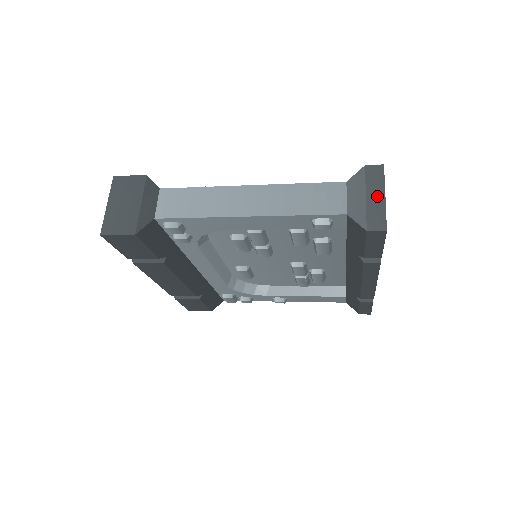
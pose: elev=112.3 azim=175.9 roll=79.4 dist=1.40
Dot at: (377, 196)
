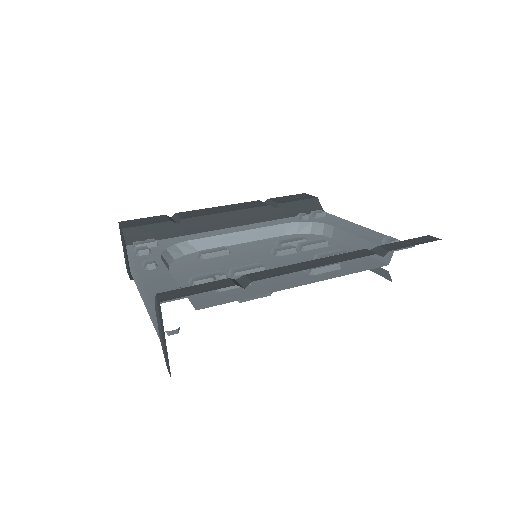
Dot at: (164, 337)
